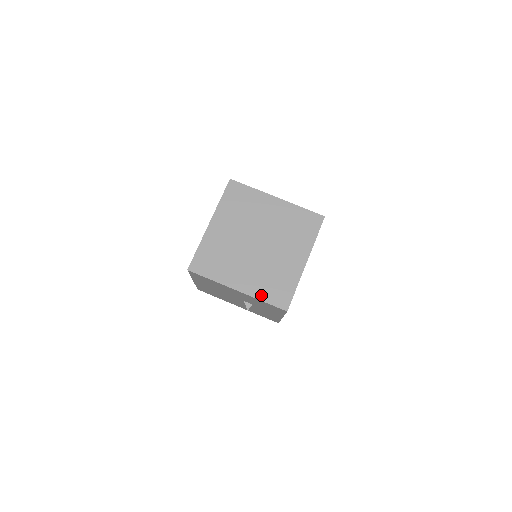
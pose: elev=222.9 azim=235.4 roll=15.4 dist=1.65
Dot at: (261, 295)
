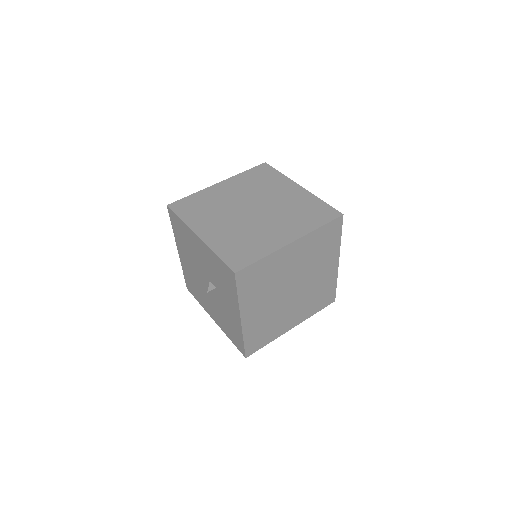
Dot at: (219, 249)
